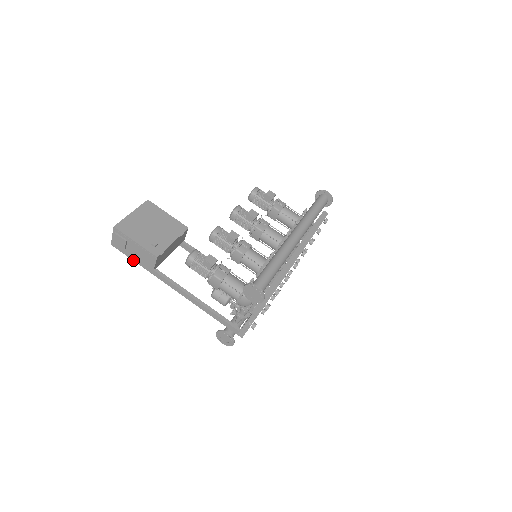
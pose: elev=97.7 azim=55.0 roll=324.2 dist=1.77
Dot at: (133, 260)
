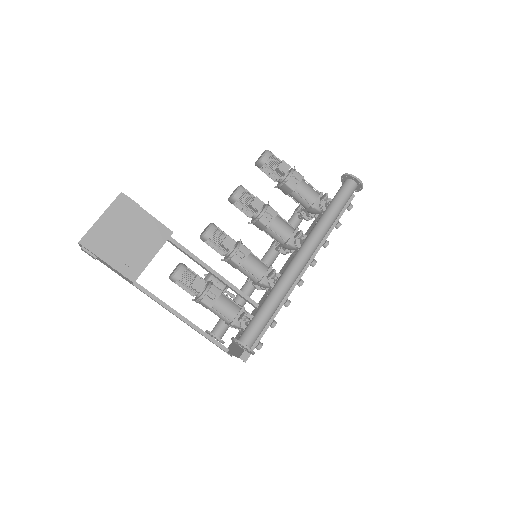
Dot at: (108, 267)
